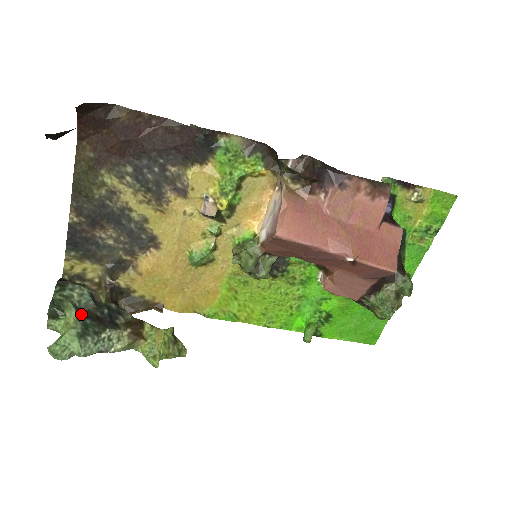
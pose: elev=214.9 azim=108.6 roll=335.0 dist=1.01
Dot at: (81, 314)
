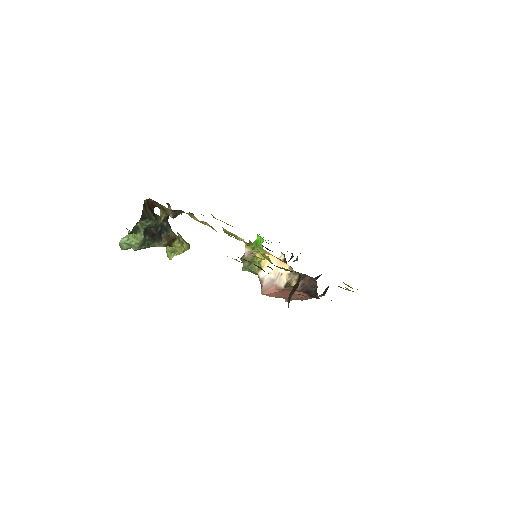
Dot at: (145, 232)
